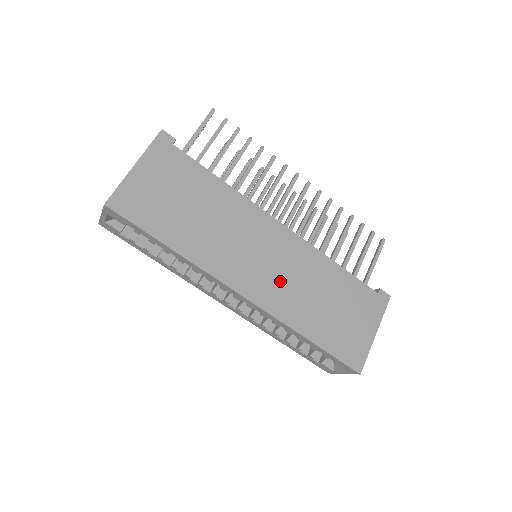
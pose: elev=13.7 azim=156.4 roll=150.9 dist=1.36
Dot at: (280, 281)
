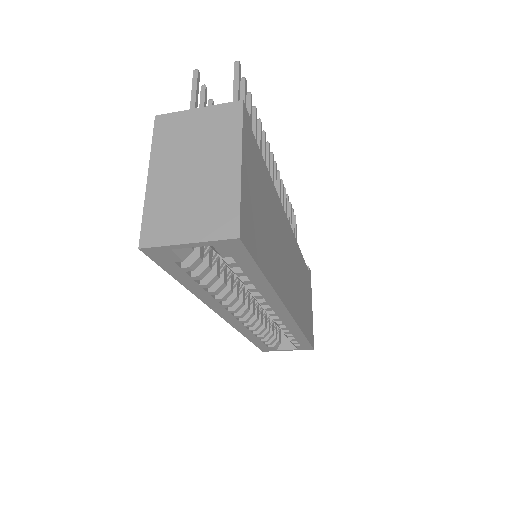
Dot at: (294, 285)
